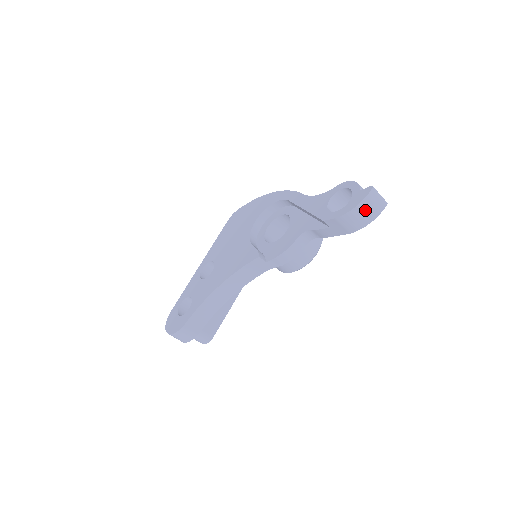
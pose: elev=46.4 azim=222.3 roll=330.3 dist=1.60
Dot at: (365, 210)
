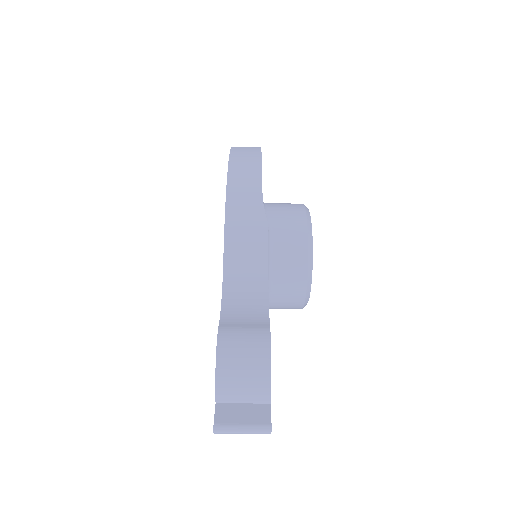
Dot at: occluded
